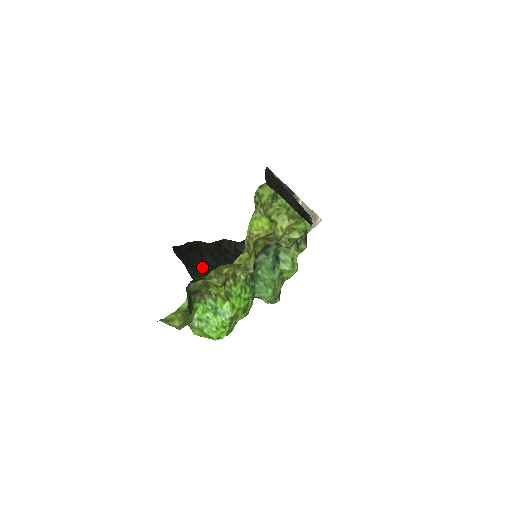
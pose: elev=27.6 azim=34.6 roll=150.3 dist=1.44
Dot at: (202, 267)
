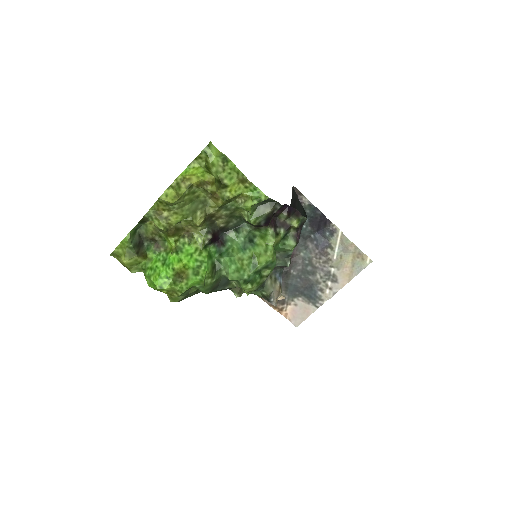
Dot at: occluded
